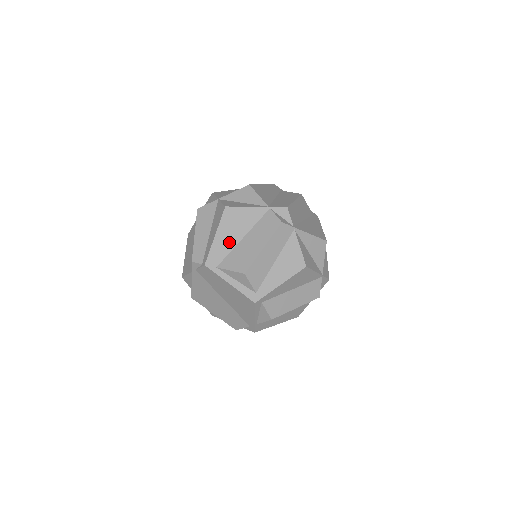
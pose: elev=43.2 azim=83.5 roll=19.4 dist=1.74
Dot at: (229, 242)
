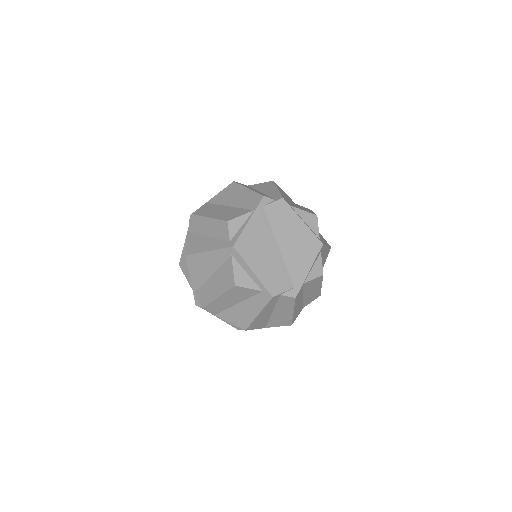
Dot at: (287, 199)
